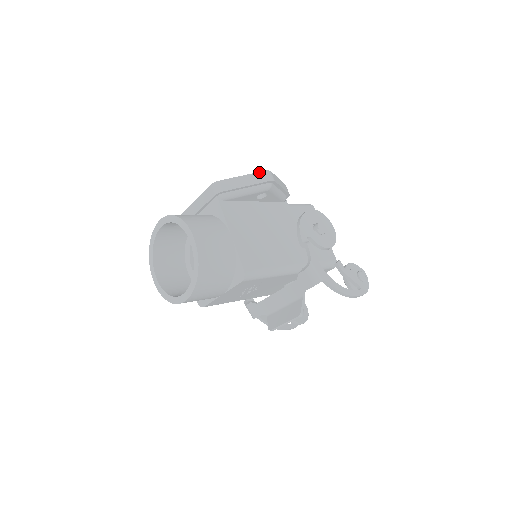
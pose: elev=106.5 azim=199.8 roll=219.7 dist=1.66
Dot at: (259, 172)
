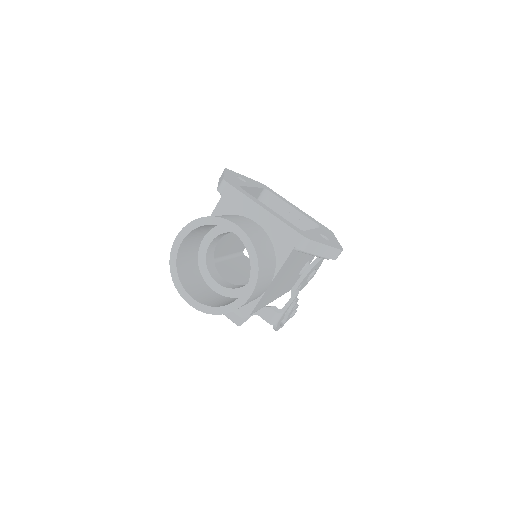
Dot at: (338, 249)
